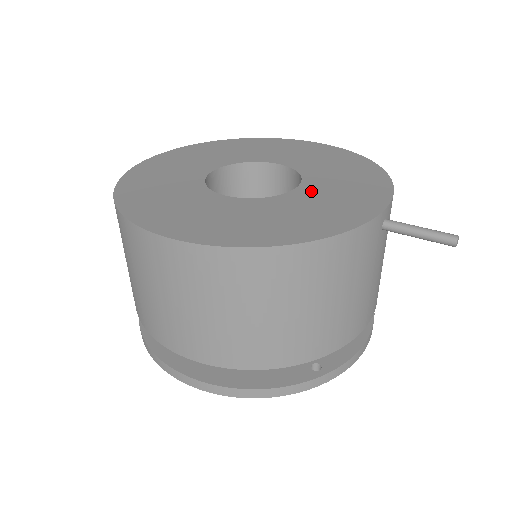
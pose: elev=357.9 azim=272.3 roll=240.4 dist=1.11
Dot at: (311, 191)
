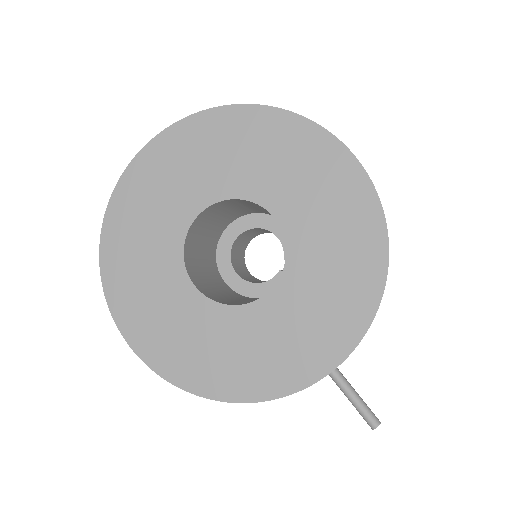
Dot at: (277, 308)
